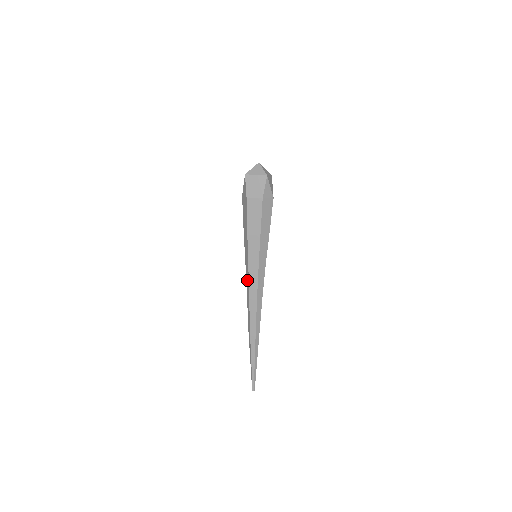
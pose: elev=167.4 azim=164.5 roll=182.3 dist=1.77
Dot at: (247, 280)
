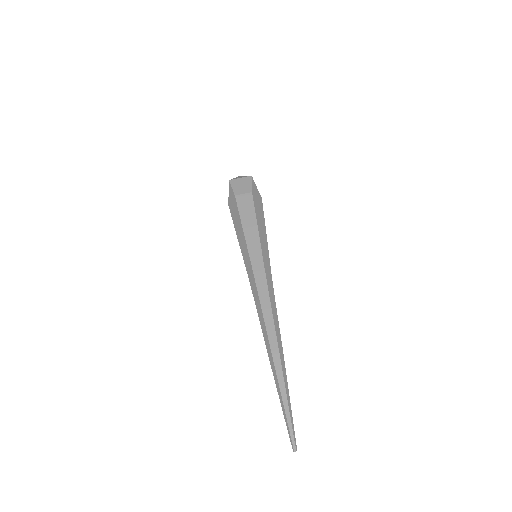
Dot at: (252, 281)
